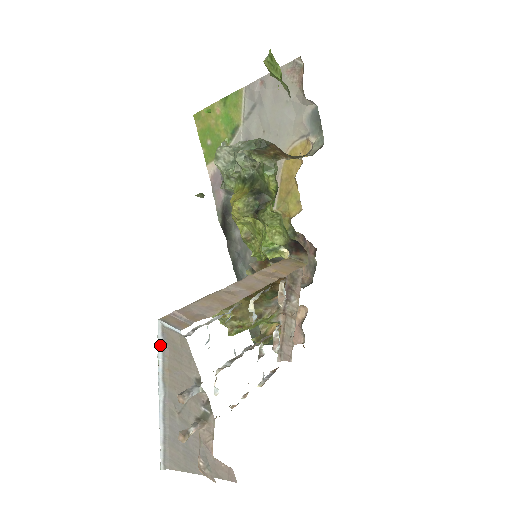
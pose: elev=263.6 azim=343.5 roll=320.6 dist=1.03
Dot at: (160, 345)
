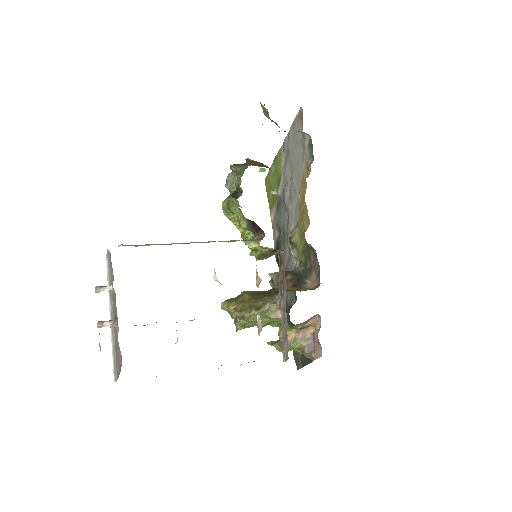
Dot at: (107, 266)
